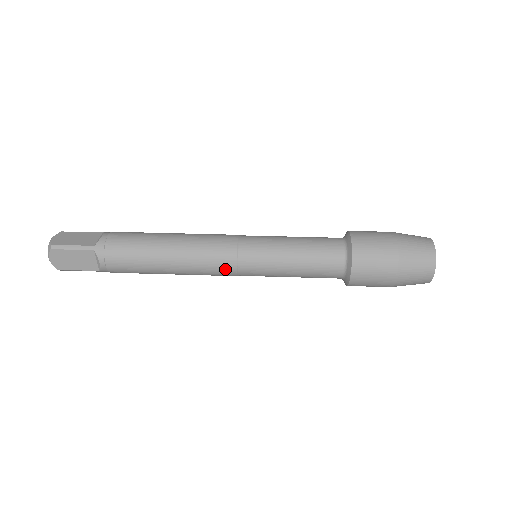
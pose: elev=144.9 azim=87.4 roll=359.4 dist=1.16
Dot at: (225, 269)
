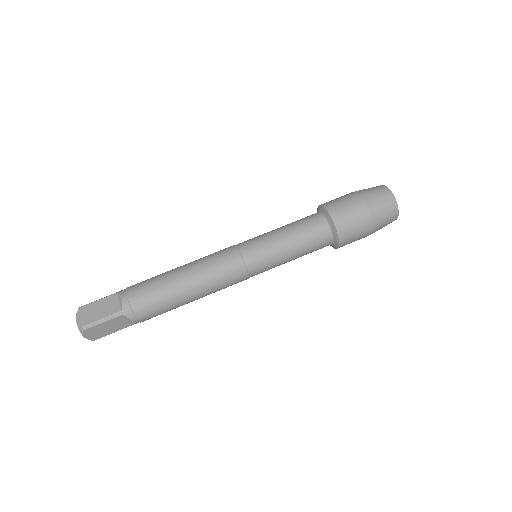
Dot at: (239, 280)
